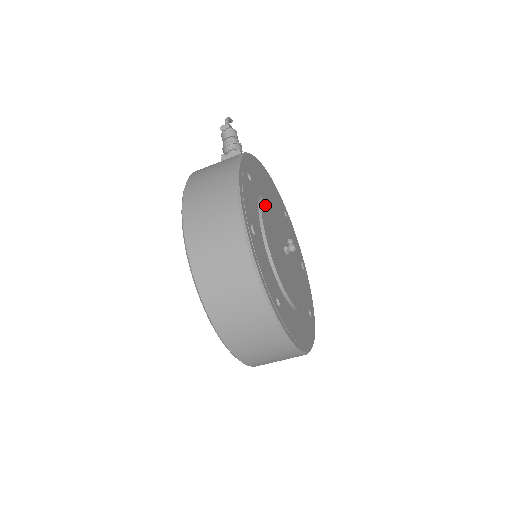
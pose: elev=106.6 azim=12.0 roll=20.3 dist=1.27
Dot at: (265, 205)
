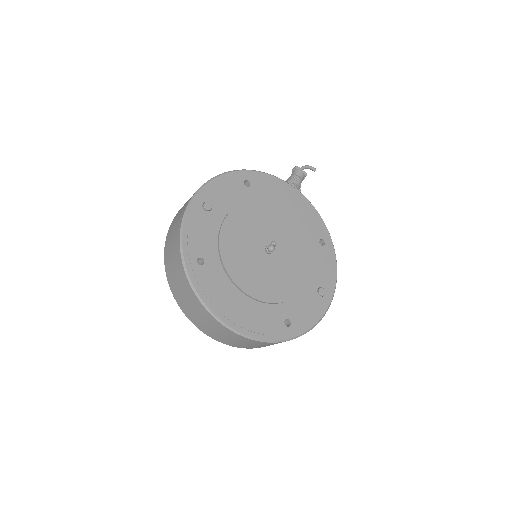
Dot at: (256, 207)
